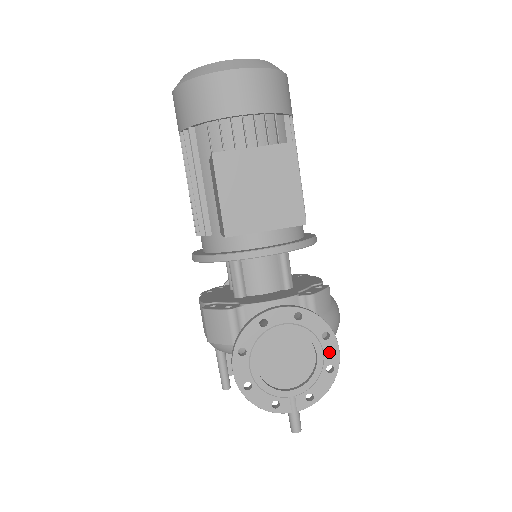
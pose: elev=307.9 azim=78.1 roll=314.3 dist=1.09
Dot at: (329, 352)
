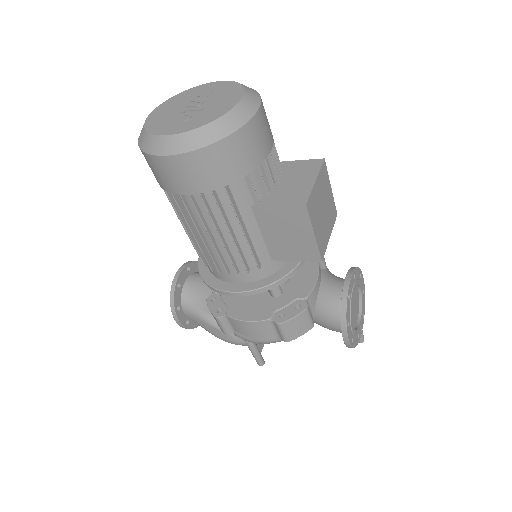
Dot at: (362, 283)
